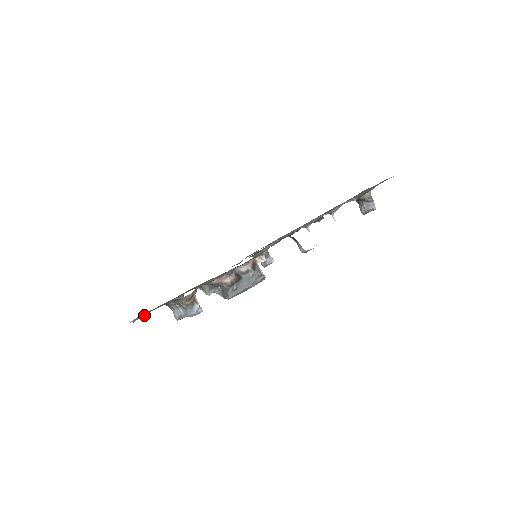
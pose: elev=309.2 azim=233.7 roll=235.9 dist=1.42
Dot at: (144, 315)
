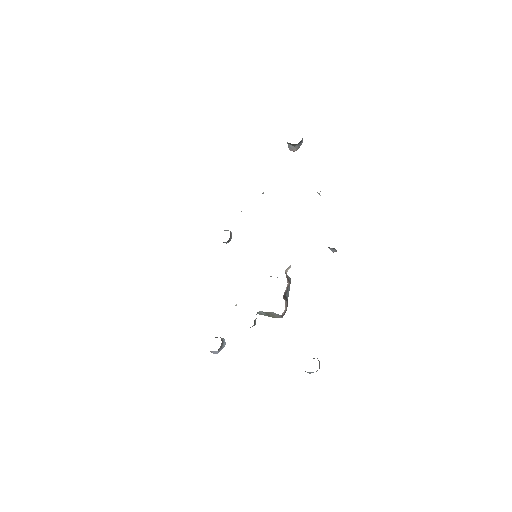
Dot at: occluded
